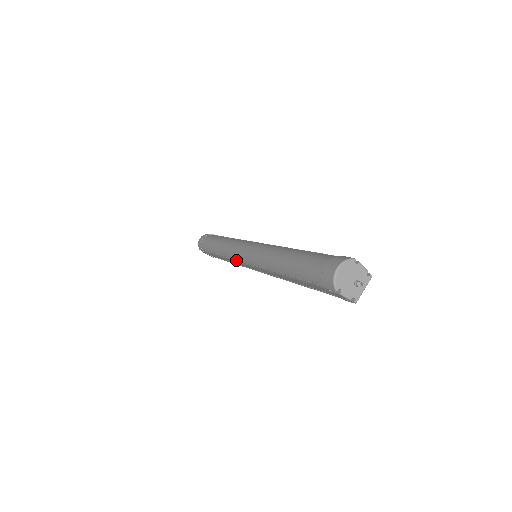
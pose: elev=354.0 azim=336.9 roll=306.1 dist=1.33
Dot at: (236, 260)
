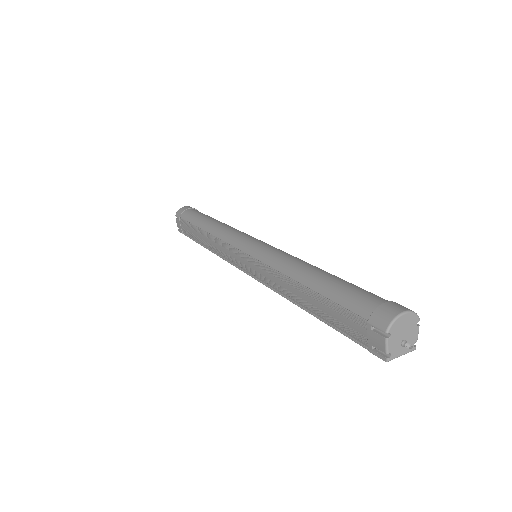
Dot at: (230, 245)
